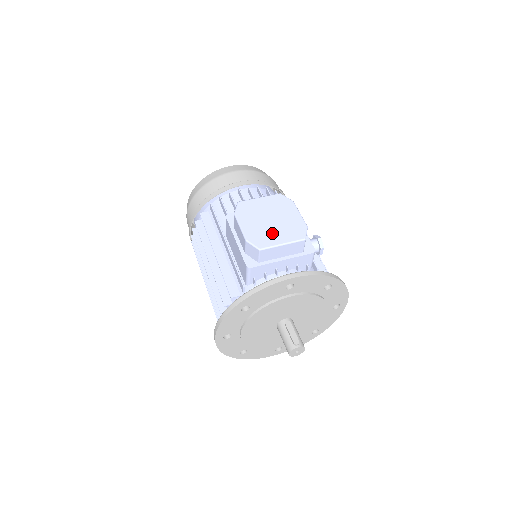
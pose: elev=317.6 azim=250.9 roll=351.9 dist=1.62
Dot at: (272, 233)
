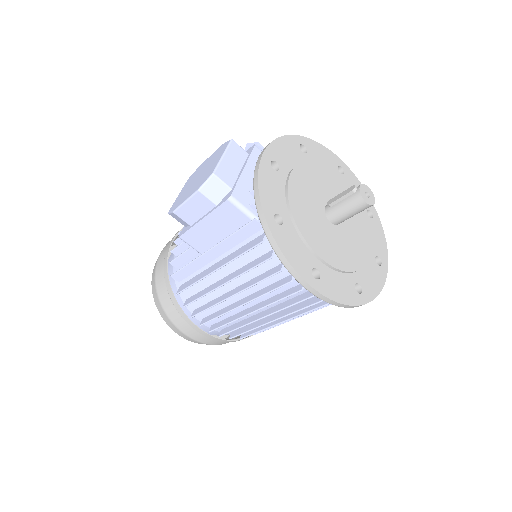
Dot at: (208, 169)
